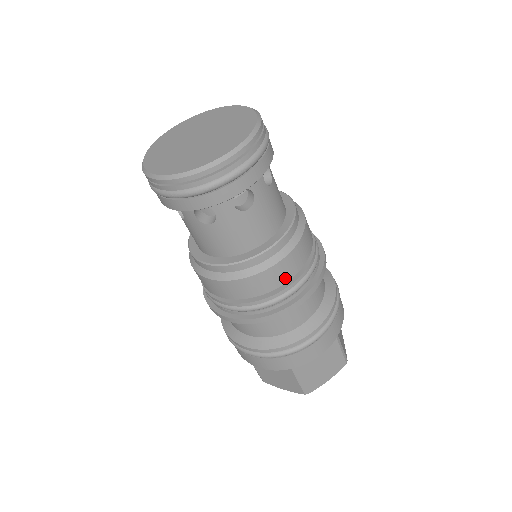
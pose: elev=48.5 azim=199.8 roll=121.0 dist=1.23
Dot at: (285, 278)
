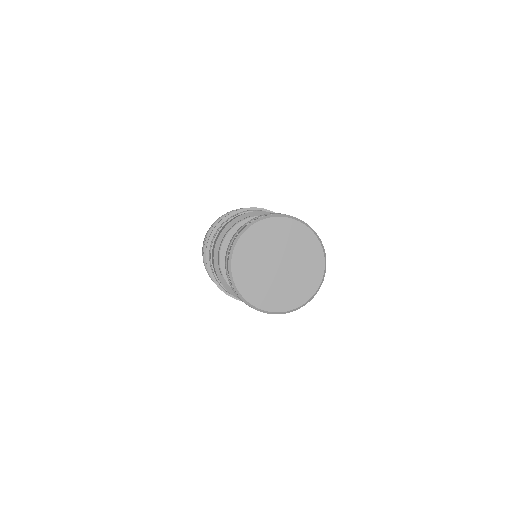
Dot at: occluded
